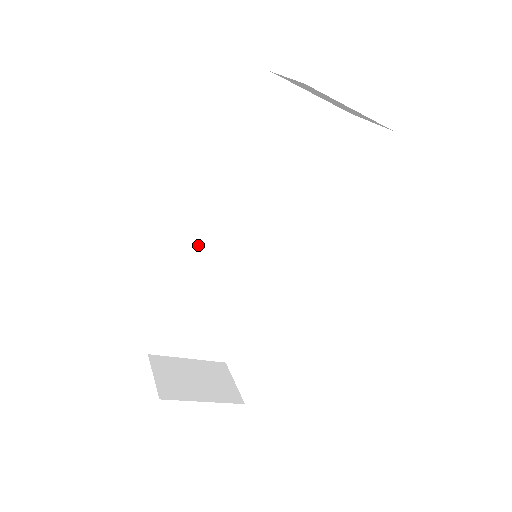
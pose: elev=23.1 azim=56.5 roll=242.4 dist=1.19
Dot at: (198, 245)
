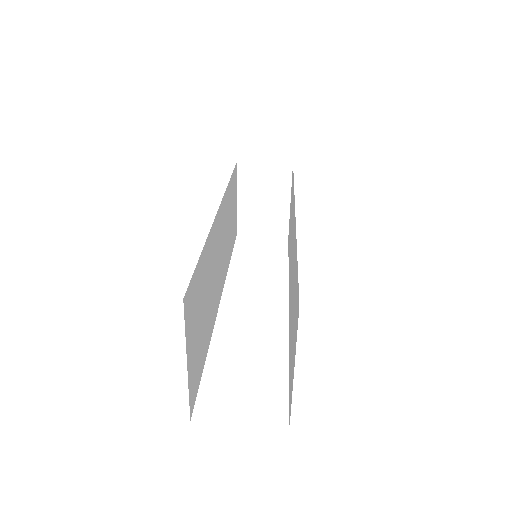
Dot at: (217, 216)
